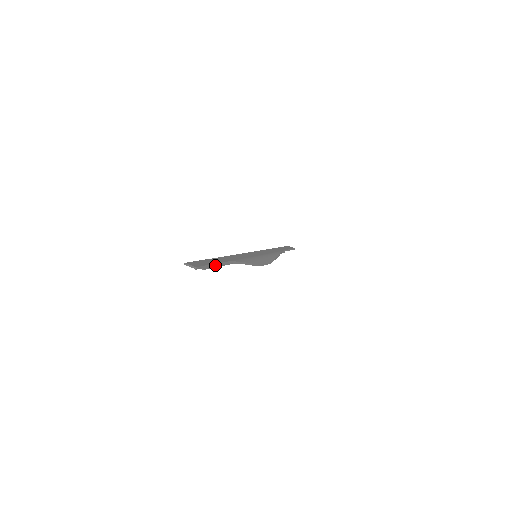
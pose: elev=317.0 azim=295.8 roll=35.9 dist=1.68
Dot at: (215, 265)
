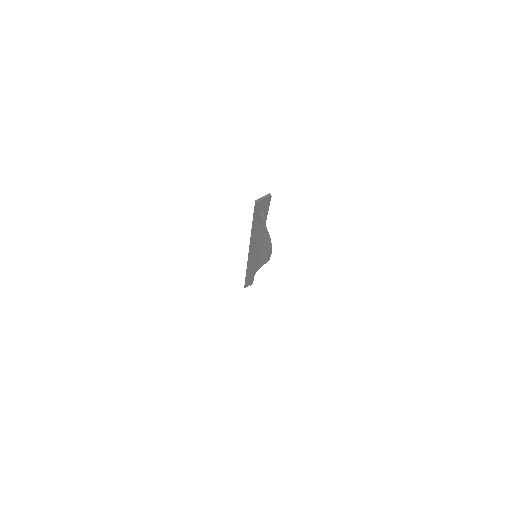
Dot at: occluded
